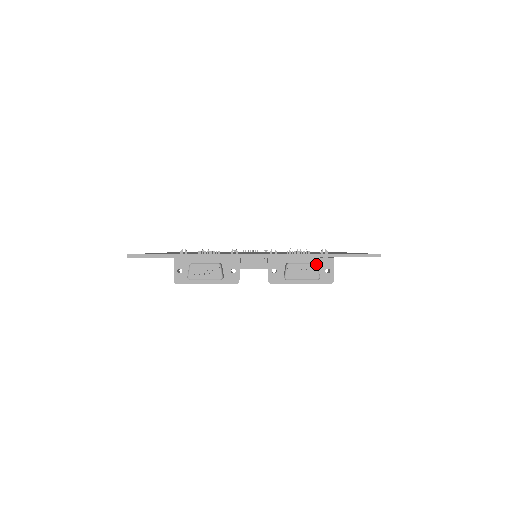
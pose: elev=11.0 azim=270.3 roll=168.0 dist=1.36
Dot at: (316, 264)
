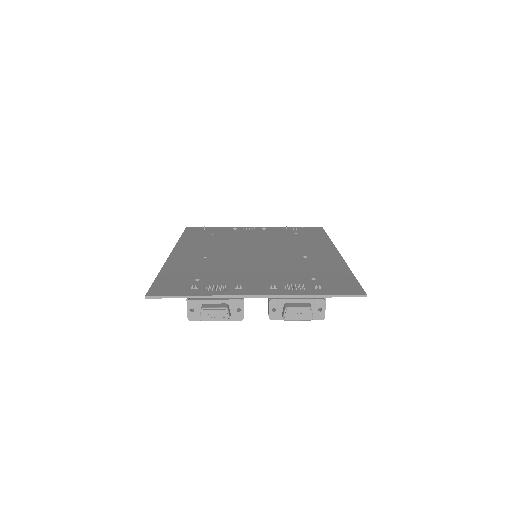
Dot at: (310, 308)
